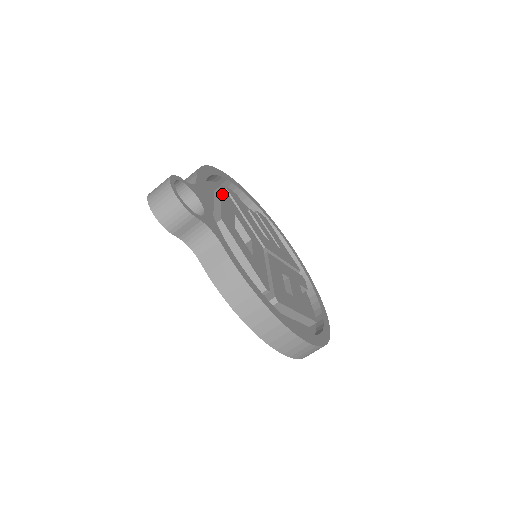
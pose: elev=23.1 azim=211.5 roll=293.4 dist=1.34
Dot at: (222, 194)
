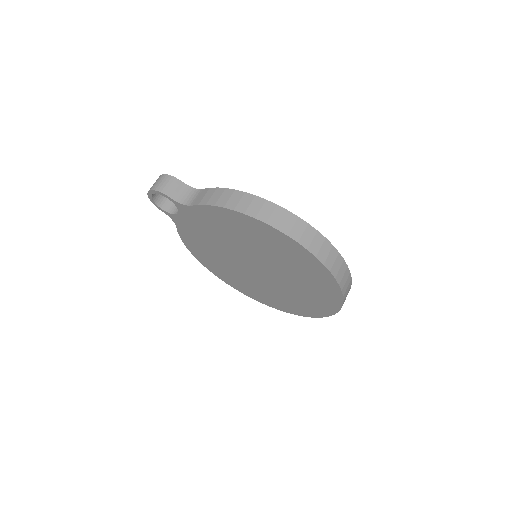
Dot at: occluded
